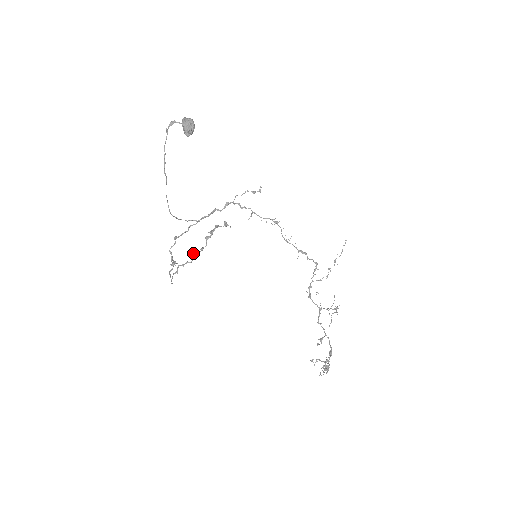
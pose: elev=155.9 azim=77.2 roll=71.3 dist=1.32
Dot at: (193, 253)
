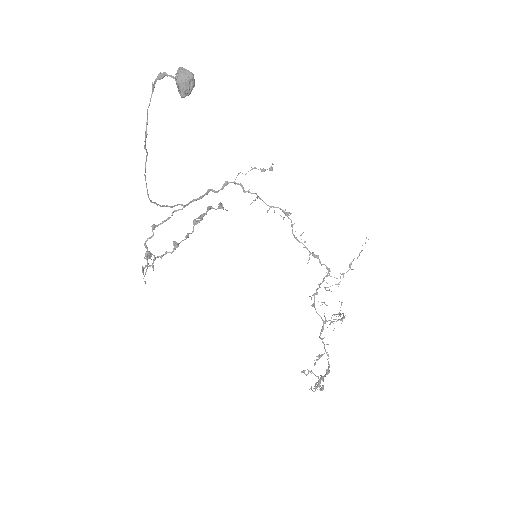
Dot at: (175, 241)
